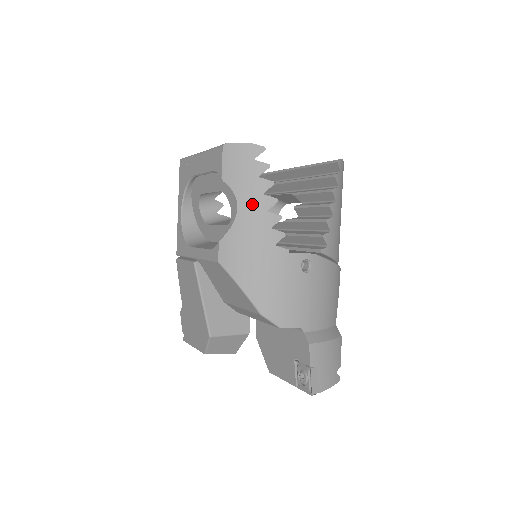
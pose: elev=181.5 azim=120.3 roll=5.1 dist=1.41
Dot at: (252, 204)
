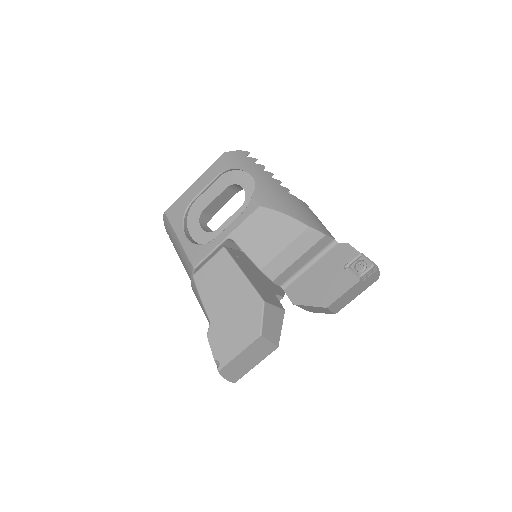
Dot at: (260, 174)
